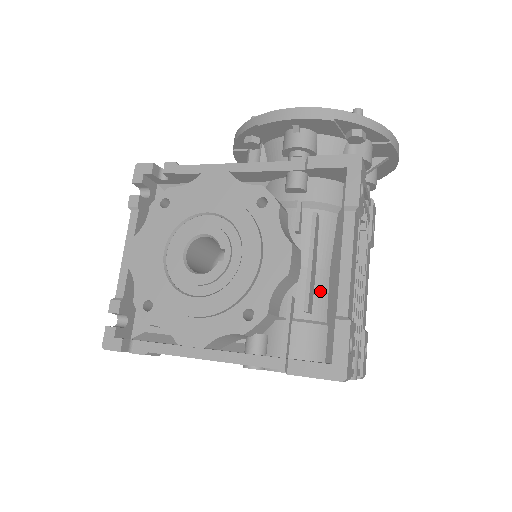
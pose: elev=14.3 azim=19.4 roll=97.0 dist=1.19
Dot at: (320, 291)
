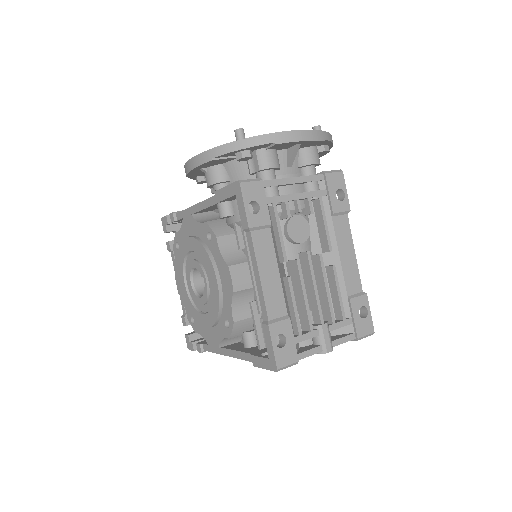
Dot at: occluded
